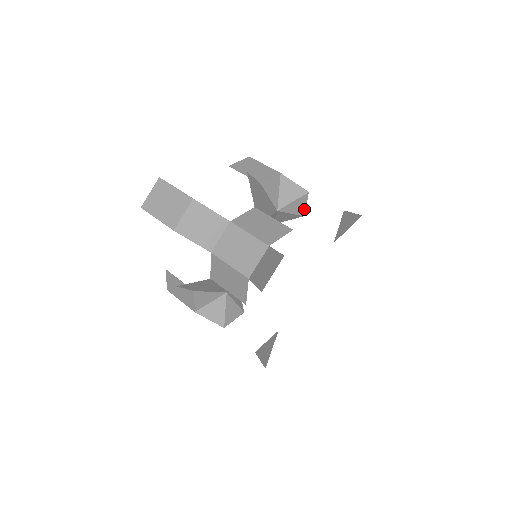
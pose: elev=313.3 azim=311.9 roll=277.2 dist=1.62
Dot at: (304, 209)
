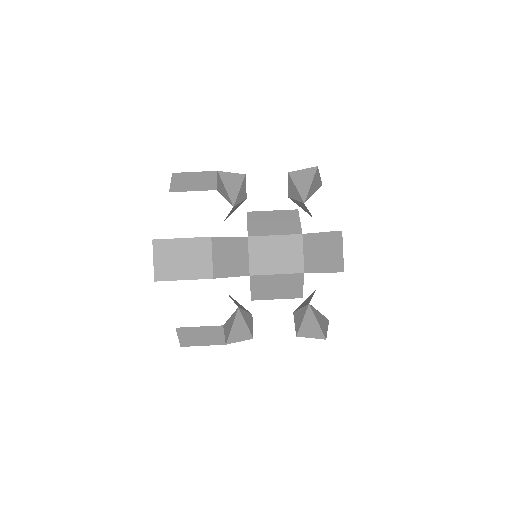
Dot at: (245, 192)
